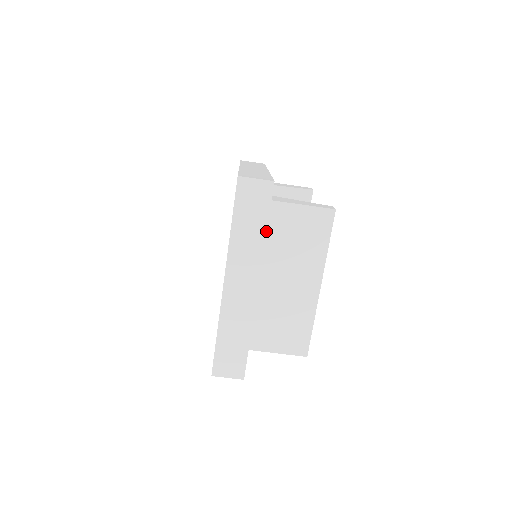
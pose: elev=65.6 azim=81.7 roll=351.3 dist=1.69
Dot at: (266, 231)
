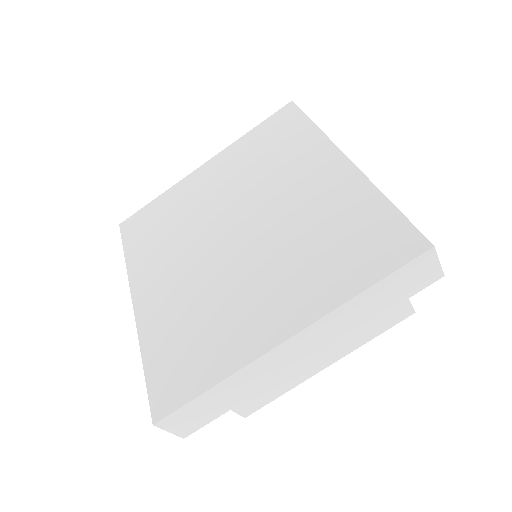
Dot at: (381, 315)
